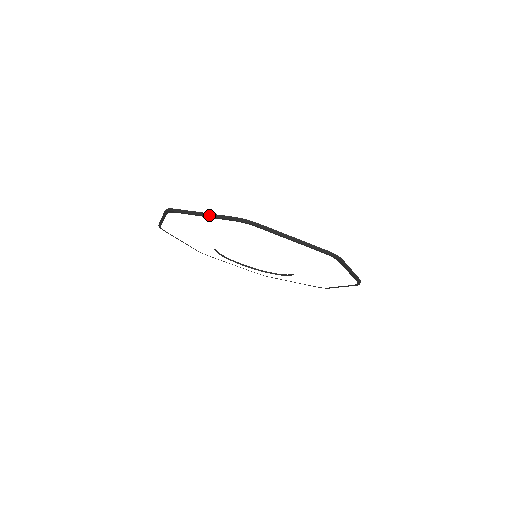
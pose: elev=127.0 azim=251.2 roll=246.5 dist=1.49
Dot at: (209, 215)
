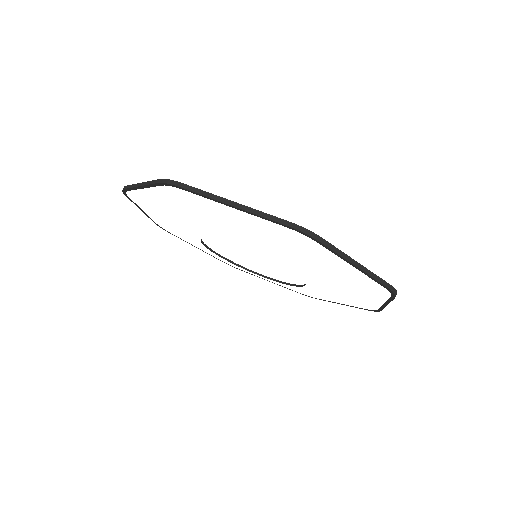
Dot at: (143, 184)
